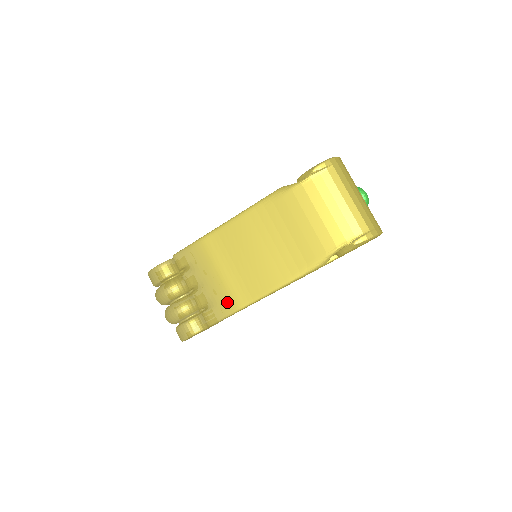
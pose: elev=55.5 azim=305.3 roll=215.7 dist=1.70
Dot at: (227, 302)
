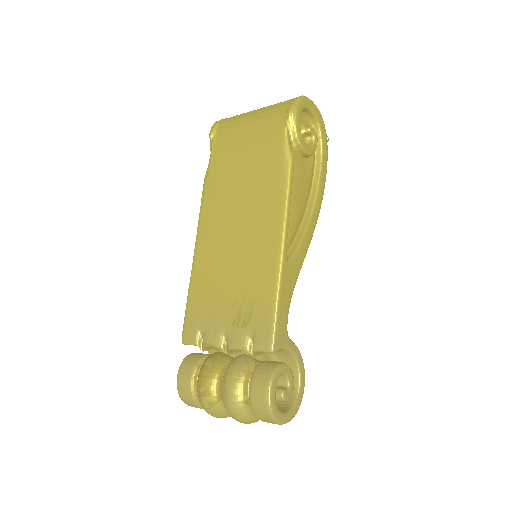
Dot at: (260, 302)
